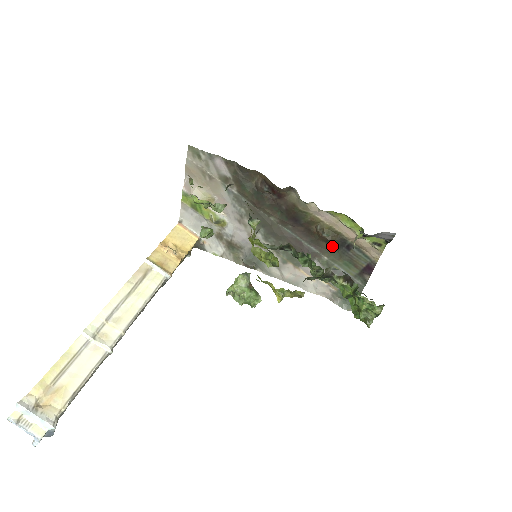
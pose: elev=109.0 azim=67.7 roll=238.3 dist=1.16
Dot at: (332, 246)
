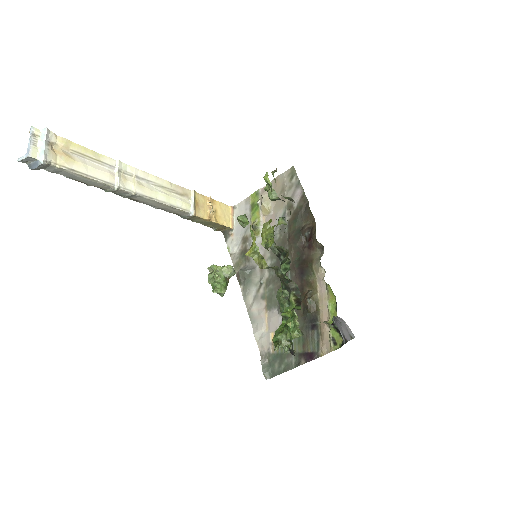
Dot at: (305, 315)
